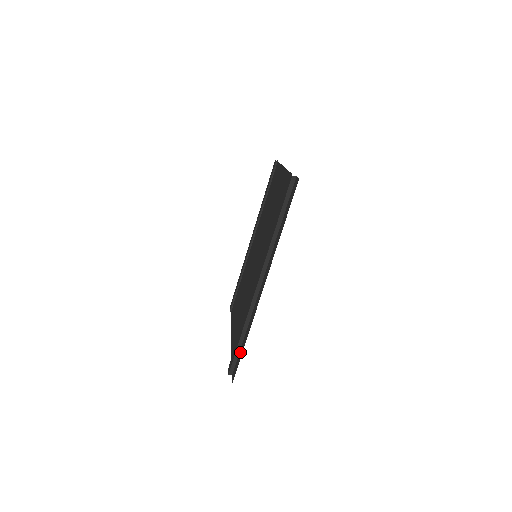
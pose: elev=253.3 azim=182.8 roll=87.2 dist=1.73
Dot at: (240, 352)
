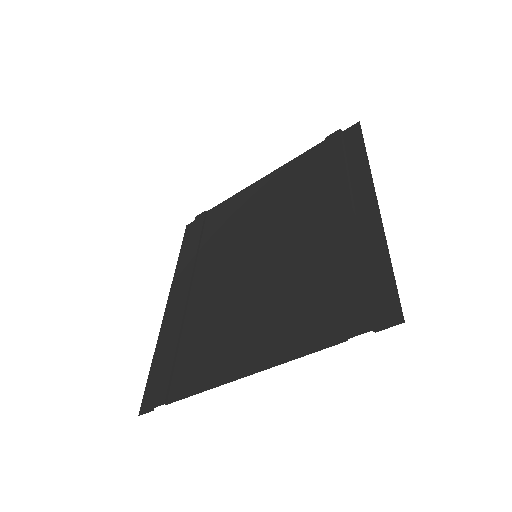
Dot at: (376, 286)
